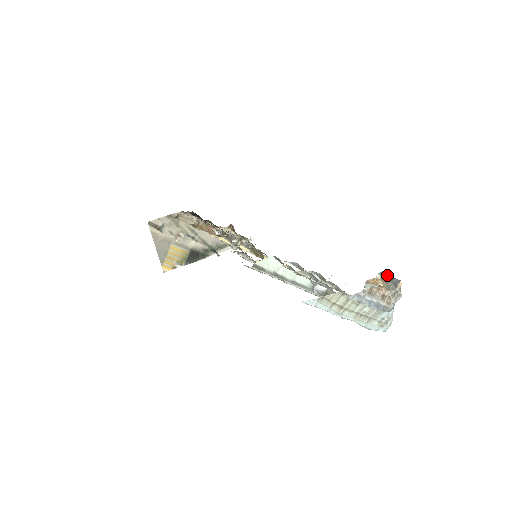
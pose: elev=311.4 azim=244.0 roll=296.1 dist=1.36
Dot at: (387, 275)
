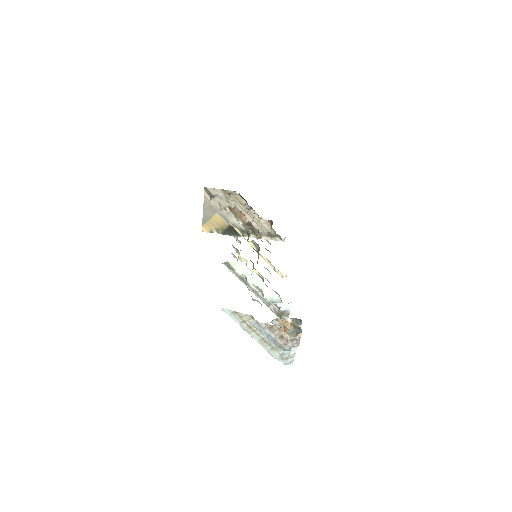
Dot at: (298, 323)
